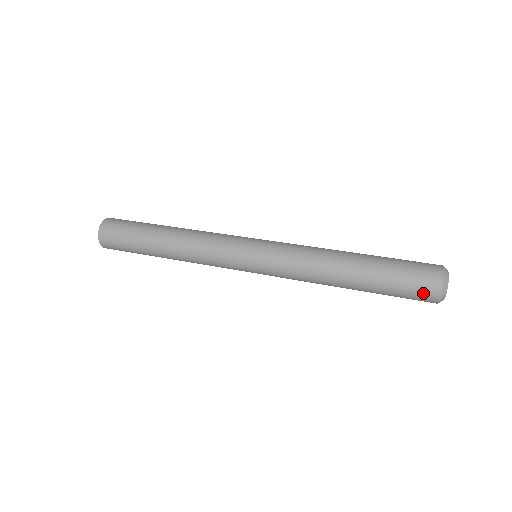
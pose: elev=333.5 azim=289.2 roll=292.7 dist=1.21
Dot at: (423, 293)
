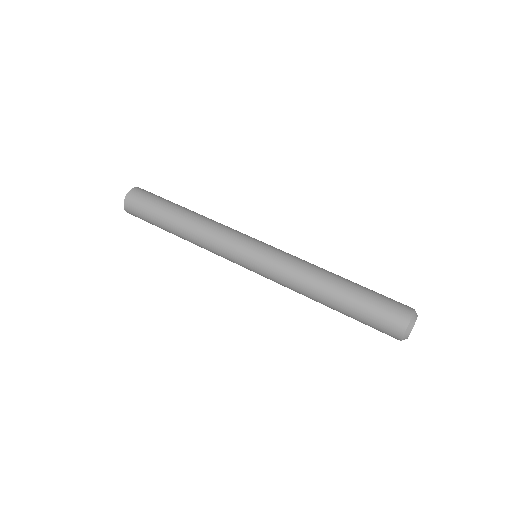
Dot at: (388, 331)
